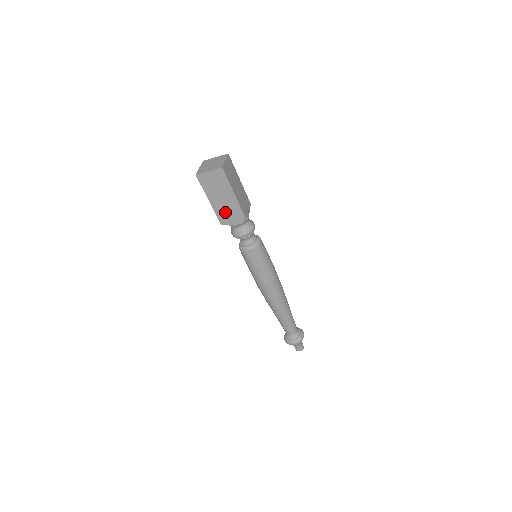
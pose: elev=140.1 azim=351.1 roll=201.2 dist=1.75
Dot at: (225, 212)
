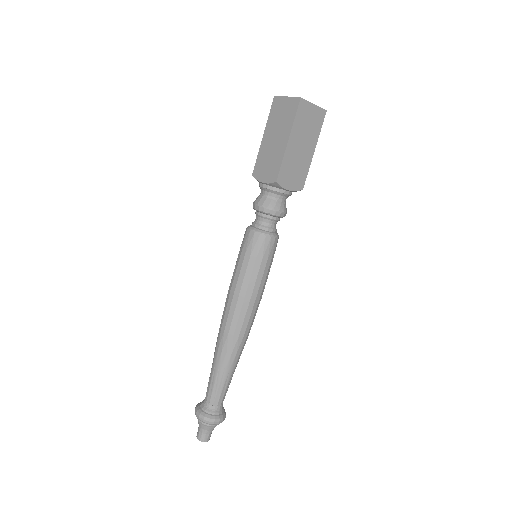
Dot at: (291, 168)
